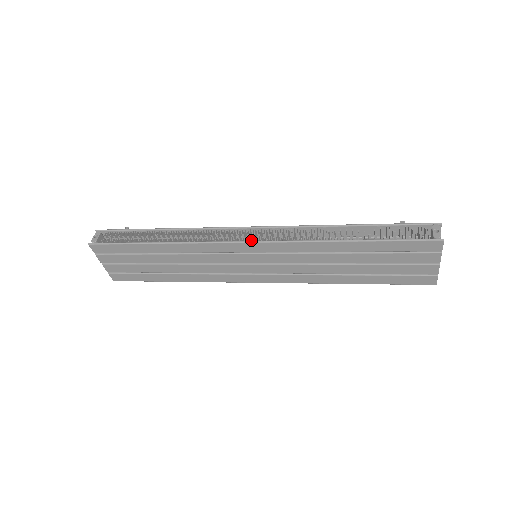
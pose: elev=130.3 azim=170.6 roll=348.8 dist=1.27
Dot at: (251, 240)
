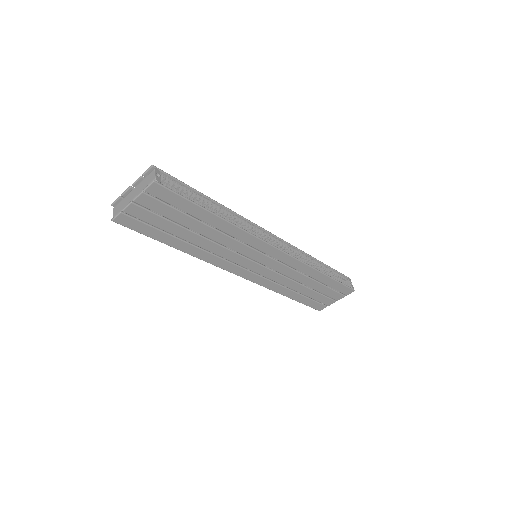
Dot at: occluded
